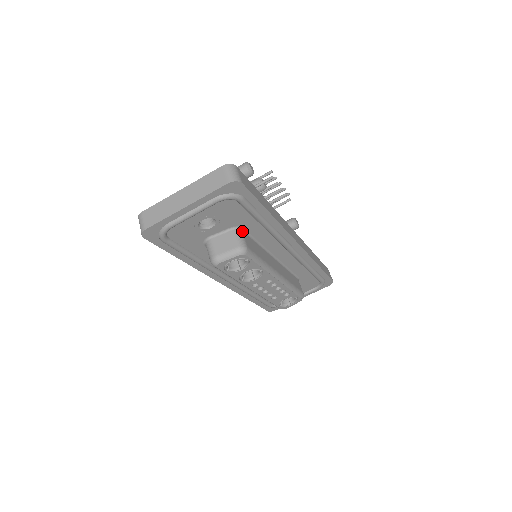
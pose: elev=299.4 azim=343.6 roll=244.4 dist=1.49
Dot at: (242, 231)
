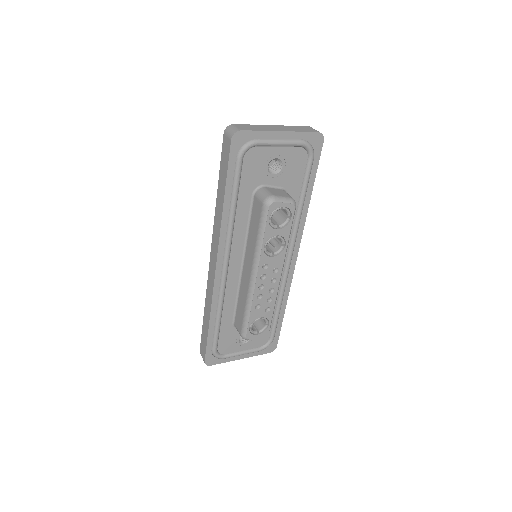
Dot at: occluded
